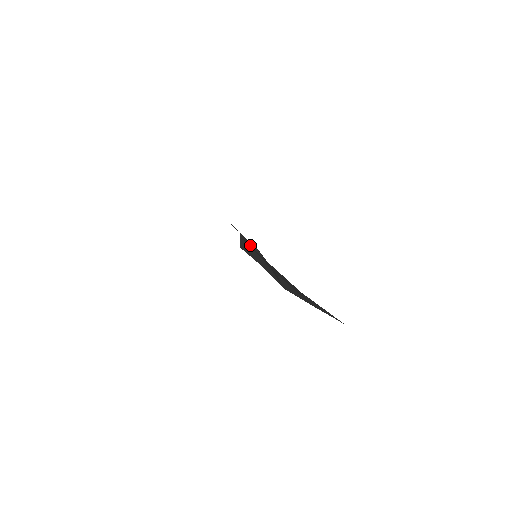
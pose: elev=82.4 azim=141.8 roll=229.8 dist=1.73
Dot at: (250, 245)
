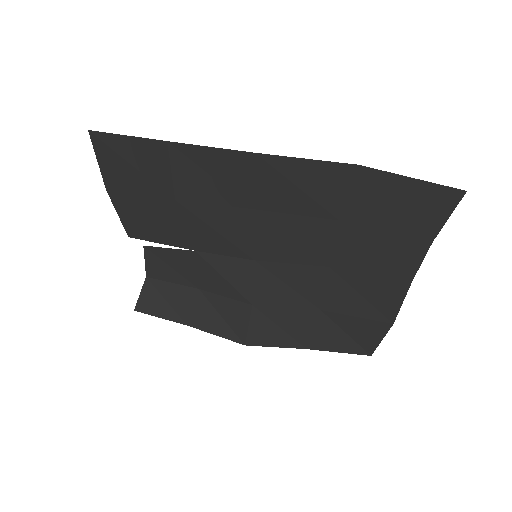
Dot at: (172, 291)
